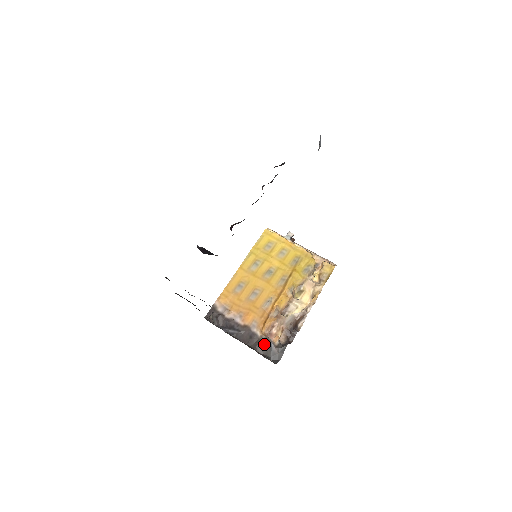
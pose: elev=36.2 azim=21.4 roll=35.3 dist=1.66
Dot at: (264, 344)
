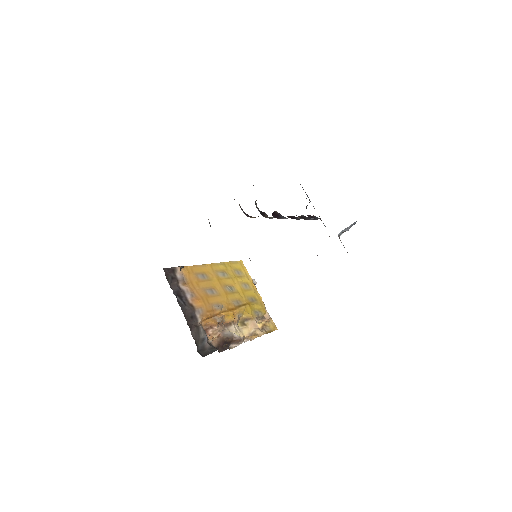
Dot at: (200, 332)
